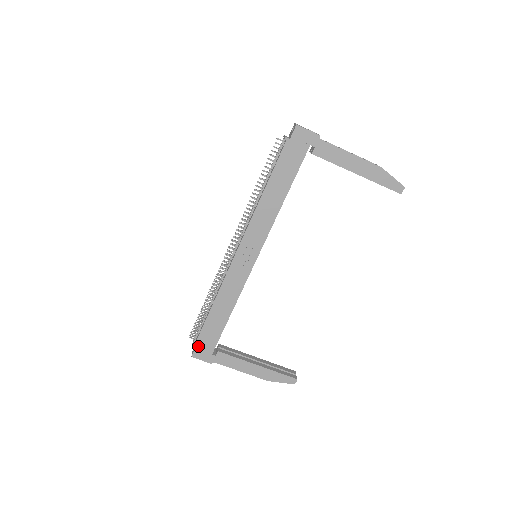
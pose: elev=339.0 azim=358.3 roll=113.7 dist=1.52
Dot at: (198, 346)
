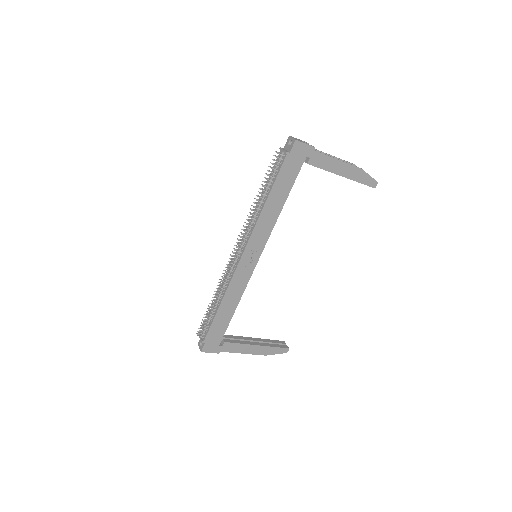
Dot at: (207, 342)
